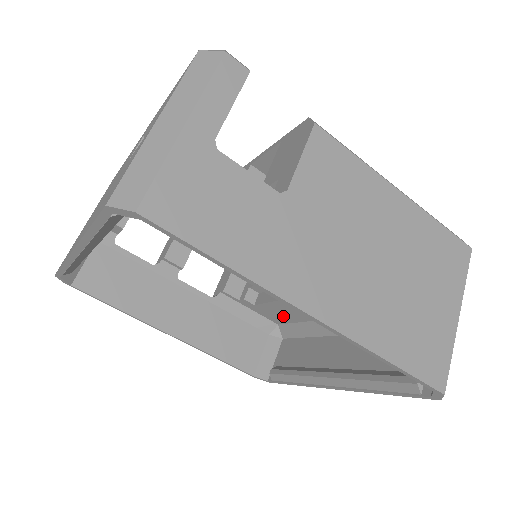
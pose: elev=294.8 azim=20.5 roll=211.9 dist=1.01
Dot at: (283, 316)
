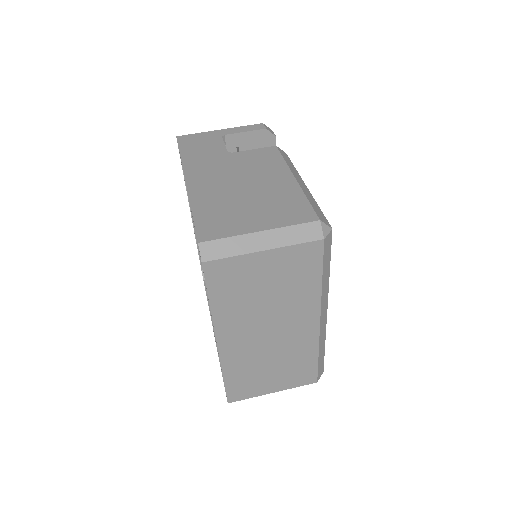
Dot at: occluded
